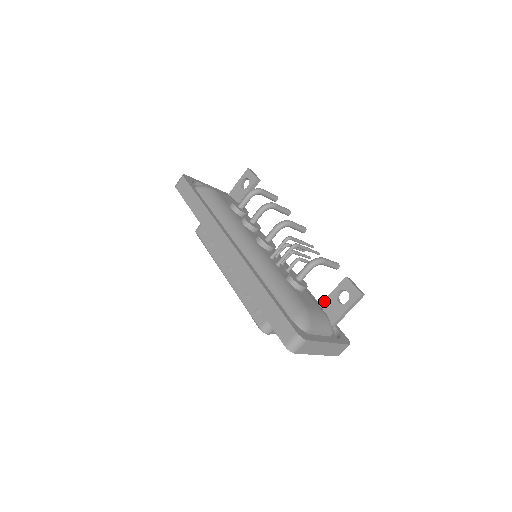
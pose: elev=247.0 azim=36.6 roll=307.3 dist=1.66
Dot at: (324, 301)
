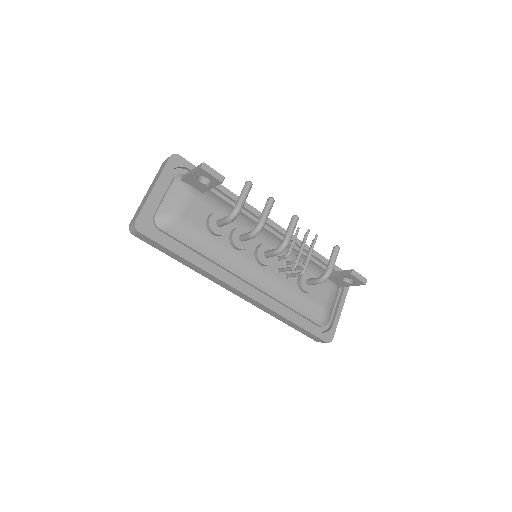
Dot at: (331, 278)
